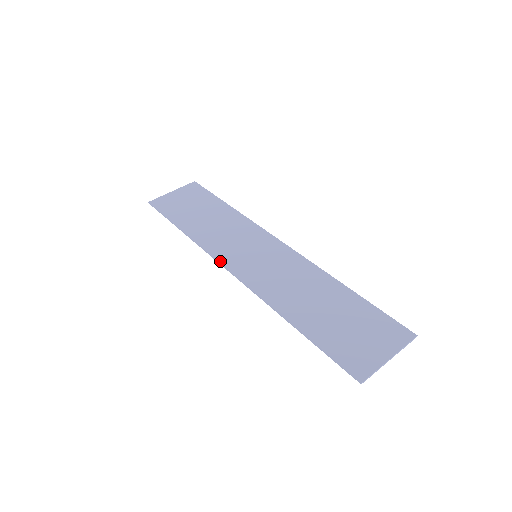
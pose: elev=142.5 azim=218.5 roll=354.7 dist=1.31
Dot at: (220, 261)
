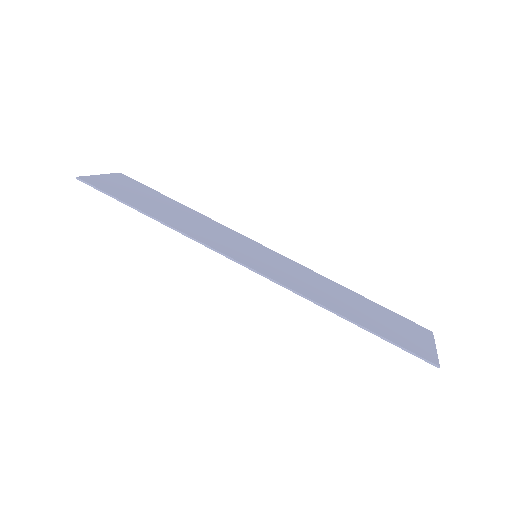
Dot at: (226, 254)
